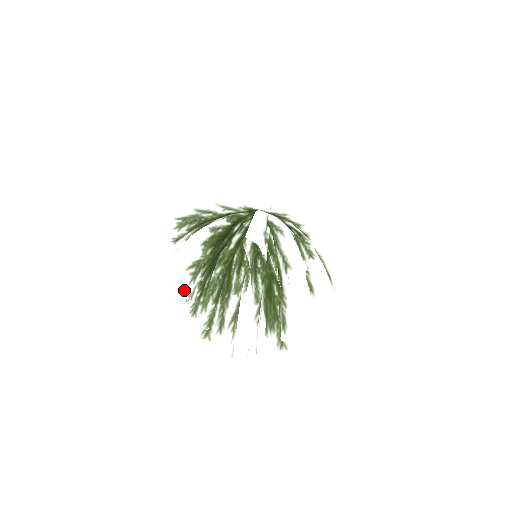
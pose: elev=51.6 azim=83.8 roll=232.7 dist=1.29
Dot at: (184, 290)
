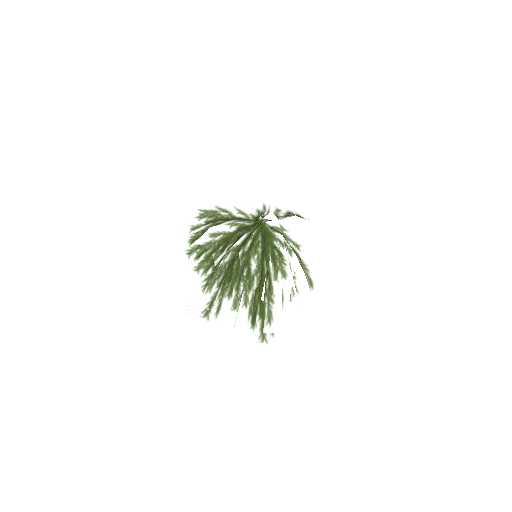
Dot at: (216, 256)
